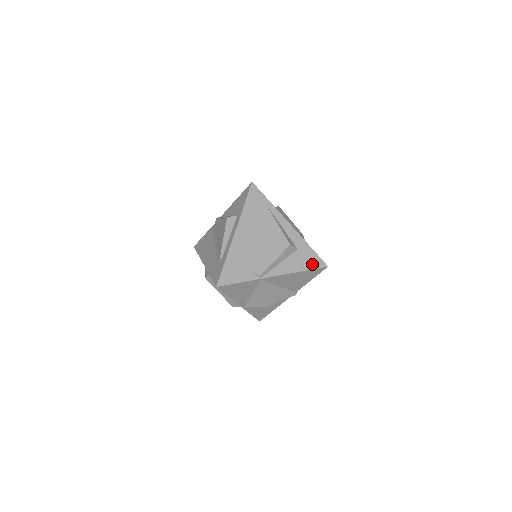
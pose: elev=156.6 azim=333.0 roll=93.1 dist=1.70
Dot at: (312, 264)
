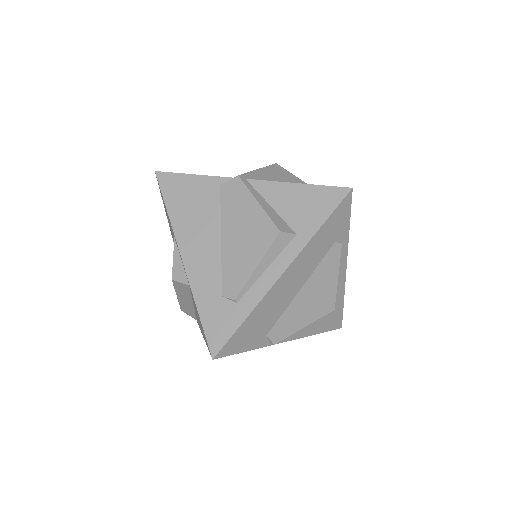
Dot at: (331, 325)
